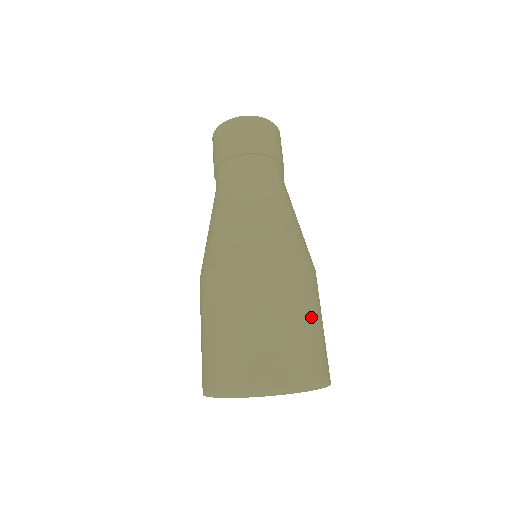
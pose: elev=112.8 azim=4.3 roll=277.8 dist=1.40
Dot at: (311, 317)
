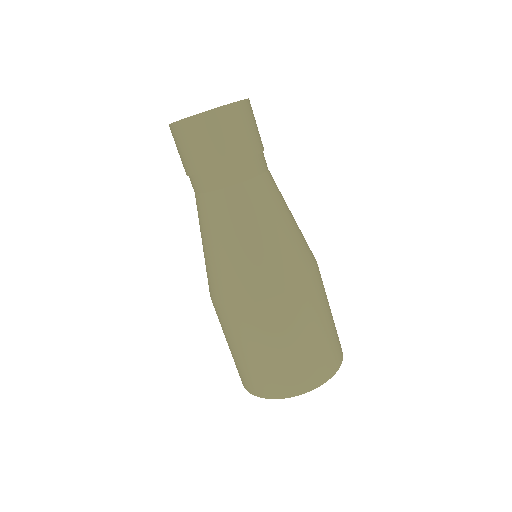
Dot at: (307, 338)
